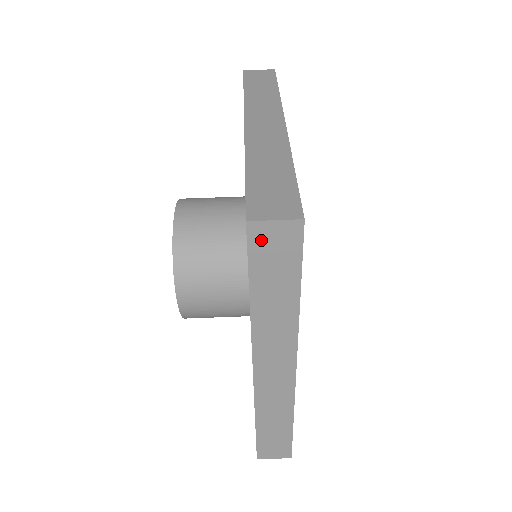
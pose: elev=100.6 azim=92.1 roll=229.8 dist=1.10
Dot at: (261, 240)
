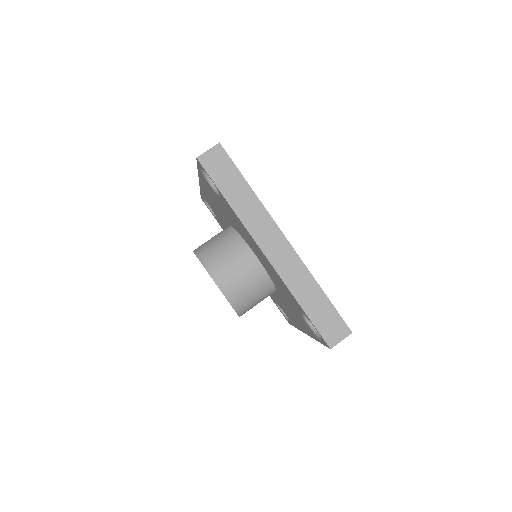
Dot at: (209, 164)
